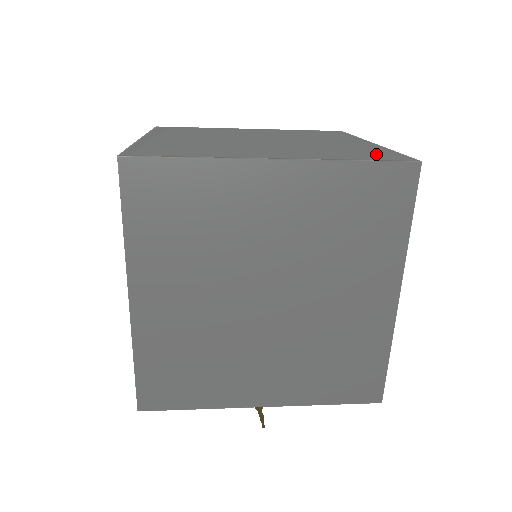
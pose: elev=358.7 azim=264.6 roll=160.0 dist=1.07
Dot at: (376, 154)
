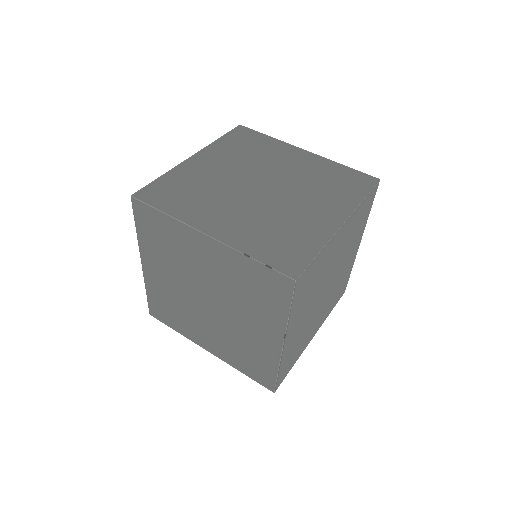
Dot at: (351, 179)
